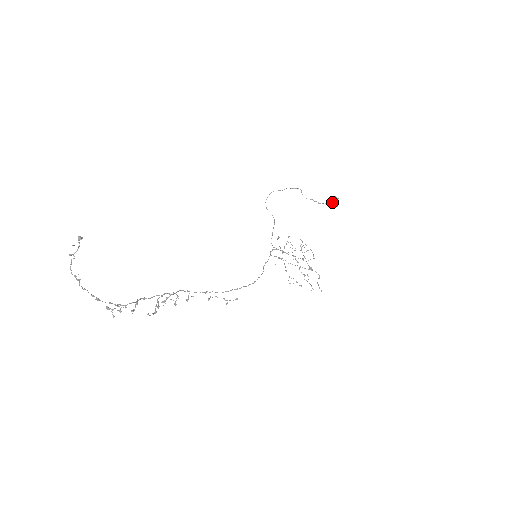
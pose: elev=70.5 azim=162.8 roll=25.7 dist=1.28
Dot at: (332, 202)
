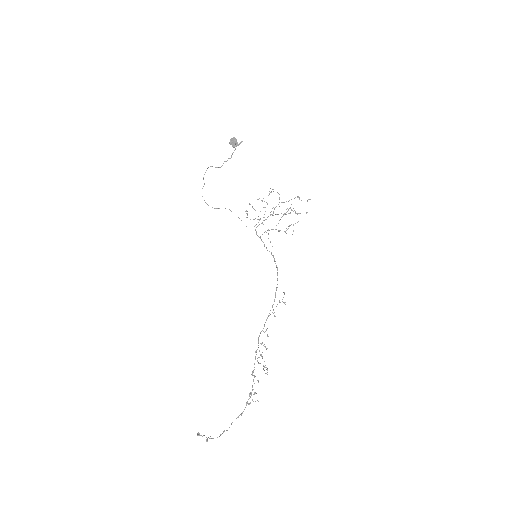
Dot at: (235, 145)
